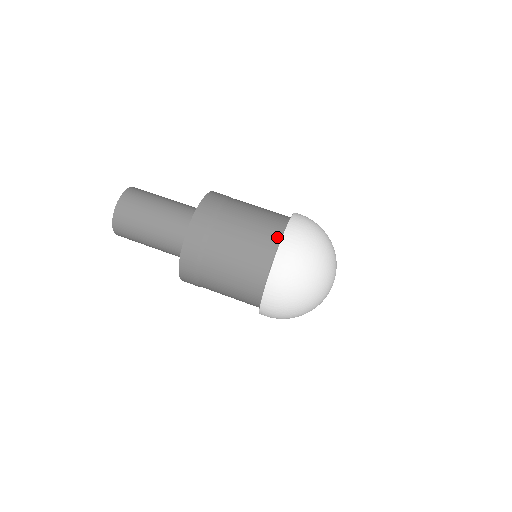
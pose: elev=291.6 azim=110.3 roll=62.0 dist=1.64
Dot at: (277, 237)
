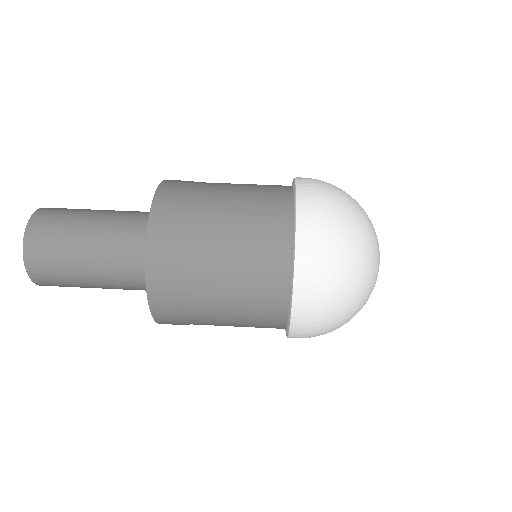
Dot at: (287, 188)
